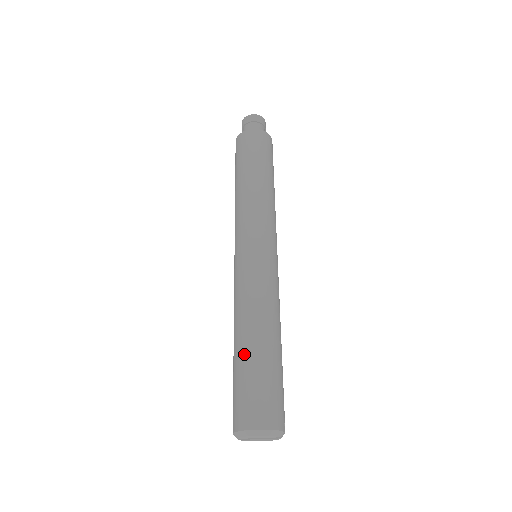
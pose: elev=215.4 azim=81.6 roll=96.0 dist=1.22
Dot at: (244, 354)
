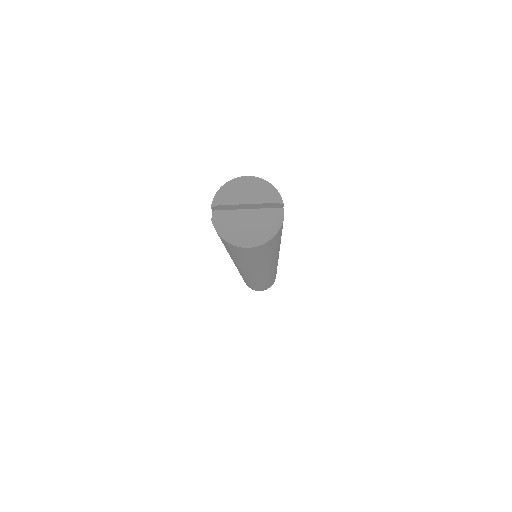
Dot at: occluded
